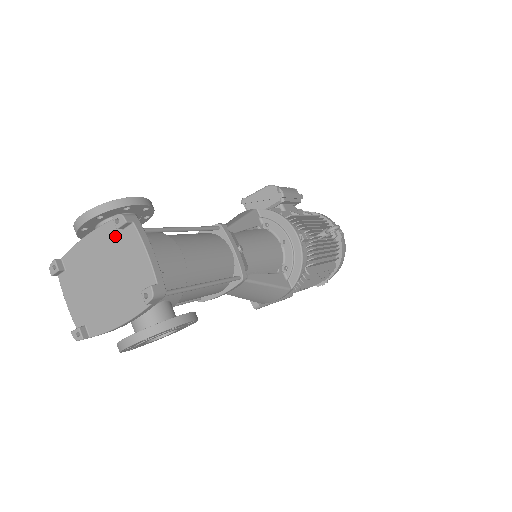
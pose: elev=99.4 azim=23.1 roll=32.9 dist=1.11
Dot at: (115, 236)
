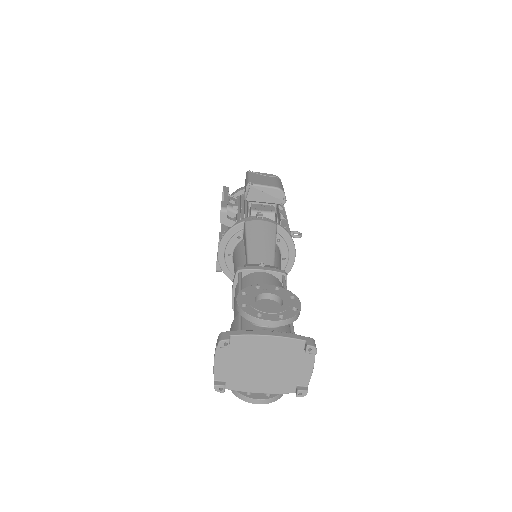
Dot at: (295, 349)
